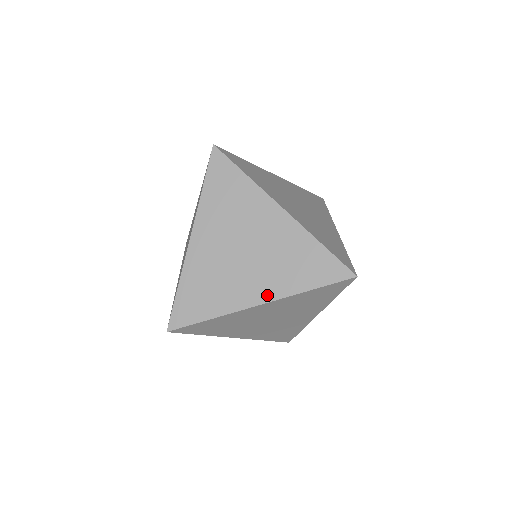
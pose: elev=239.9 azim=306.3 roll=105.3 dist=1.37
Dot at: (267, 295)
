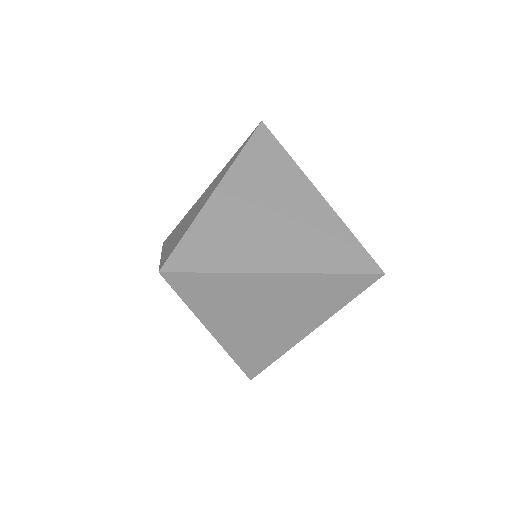
Dot at: (288, 265)
